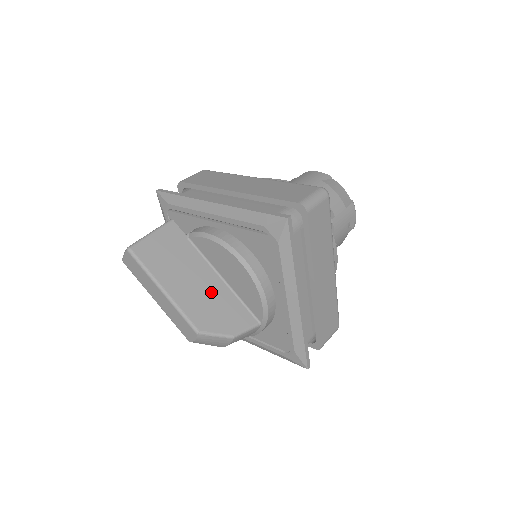
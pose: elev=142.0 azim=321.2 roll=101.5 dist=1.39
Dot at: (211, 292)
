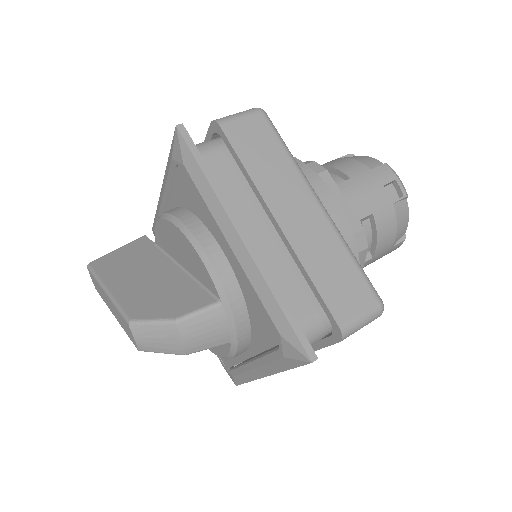
Dot at: (162, 282)
